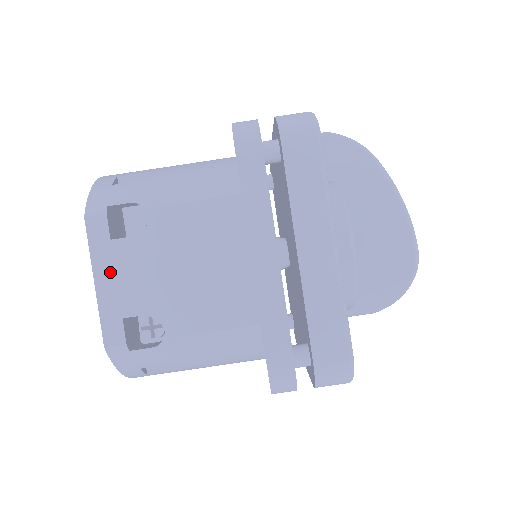
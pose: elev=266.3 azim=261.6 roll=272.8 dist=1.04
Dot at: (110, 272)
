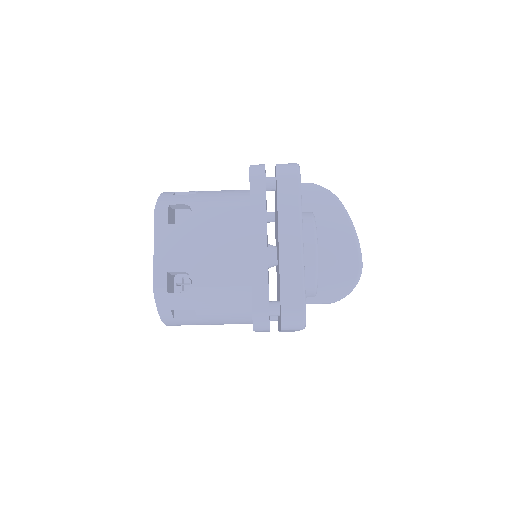
Dot at: (164, 243)
